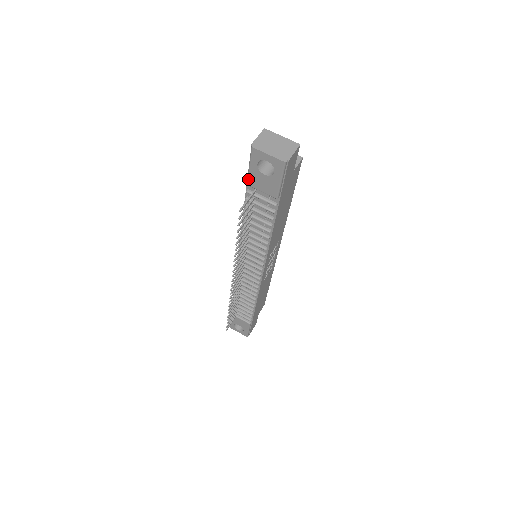
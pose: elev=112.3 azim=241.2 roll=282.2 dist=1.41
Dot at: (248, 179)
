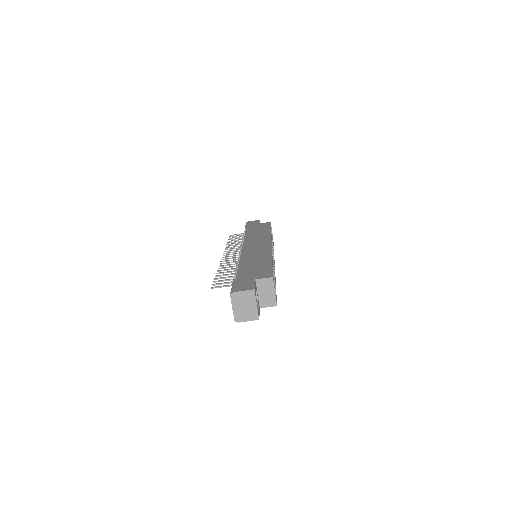
Dot at: (233, 282)
